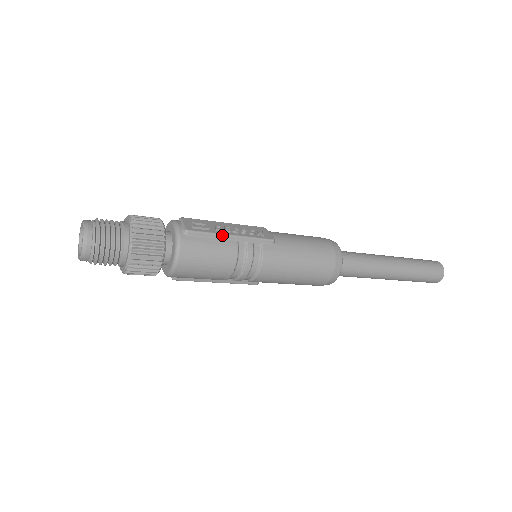
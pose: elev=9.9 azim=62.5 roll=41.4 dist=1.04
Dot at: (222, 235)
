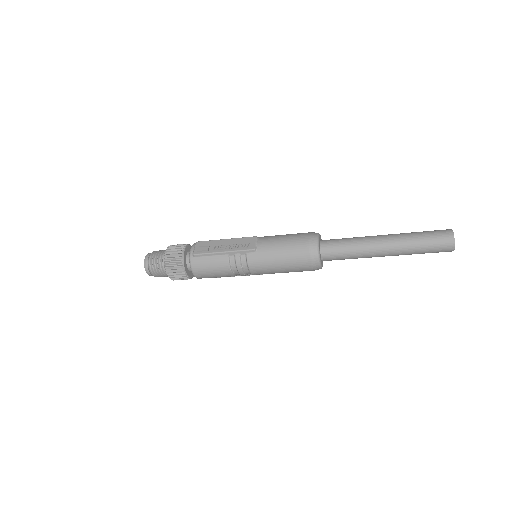
Dot at: (216, 253)
